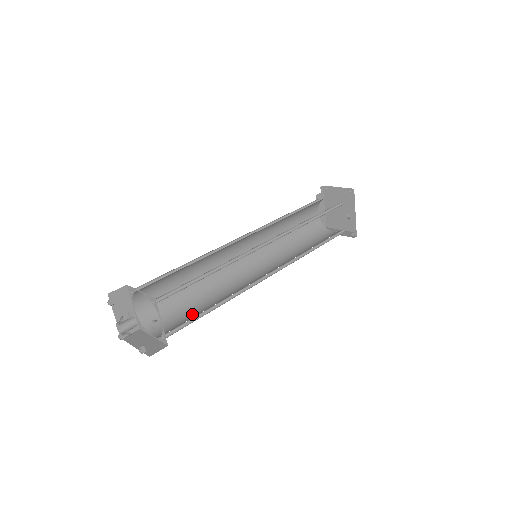
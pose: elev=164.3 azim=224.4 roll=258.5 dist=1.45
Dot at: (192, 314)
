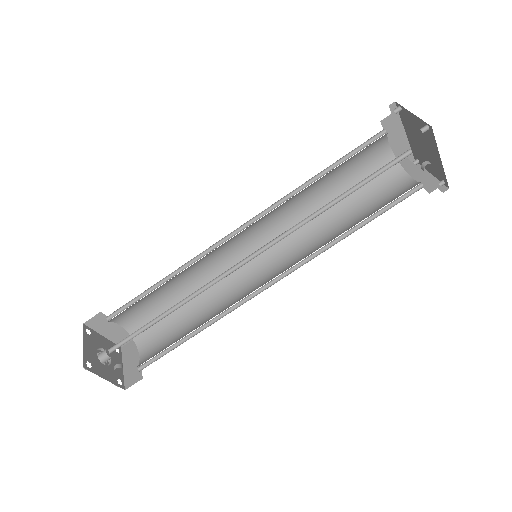
Dot at: (179, 331)
